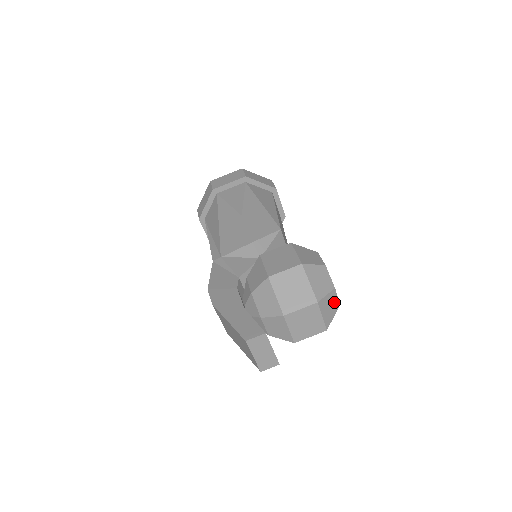
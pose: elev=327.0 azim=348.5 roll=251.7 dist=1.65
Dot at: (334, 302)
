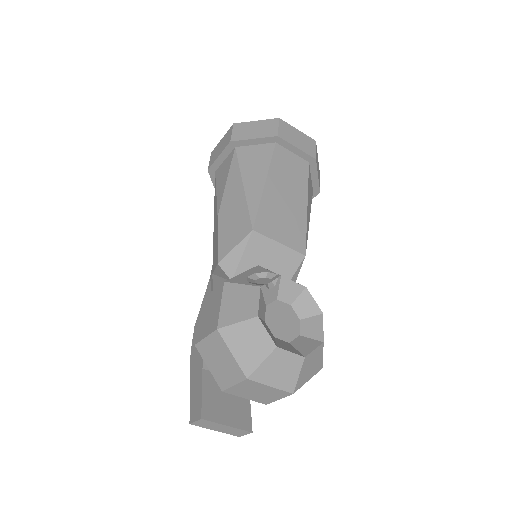
Dot at: (288, 360)
